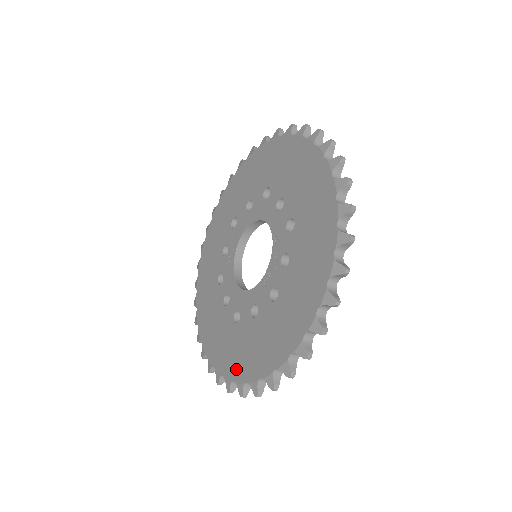
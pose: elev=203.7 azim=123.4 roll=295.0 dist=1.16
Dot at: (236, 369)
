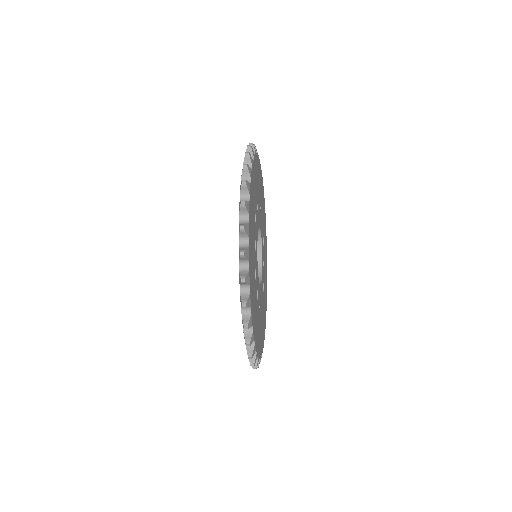
Dot at: occluded
